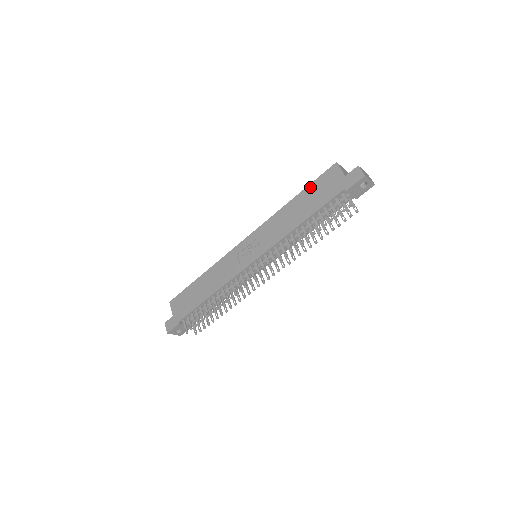
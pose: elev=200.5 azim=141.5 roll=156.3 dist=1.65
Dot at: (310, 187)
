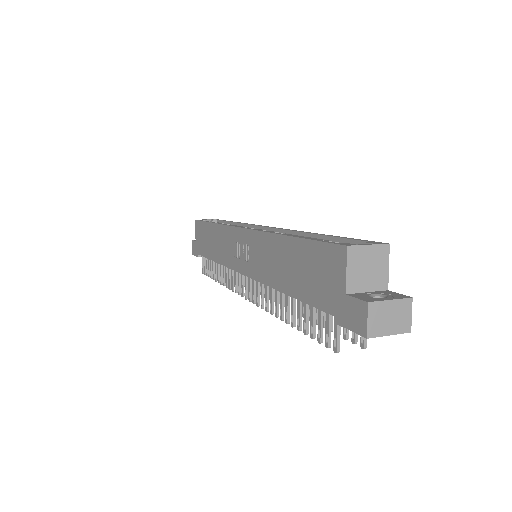
Dot at: (305, 246)
